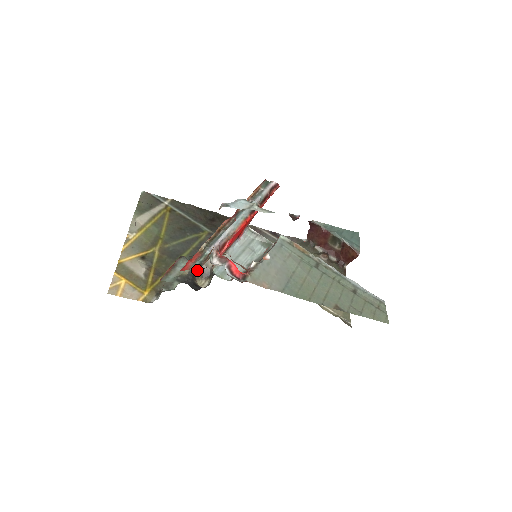
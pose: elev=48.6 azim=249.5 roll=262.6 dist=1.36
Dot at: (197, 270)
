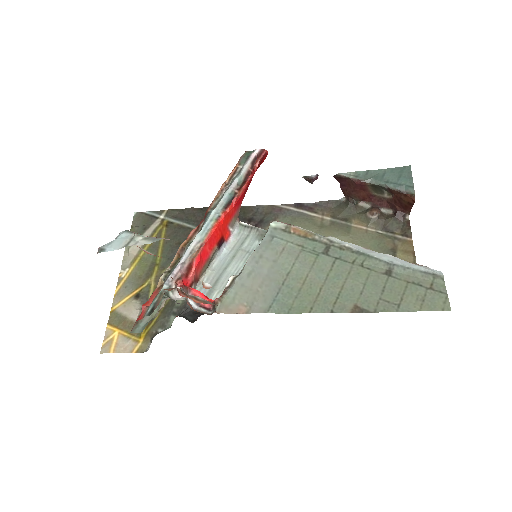
Dot at: occluded
